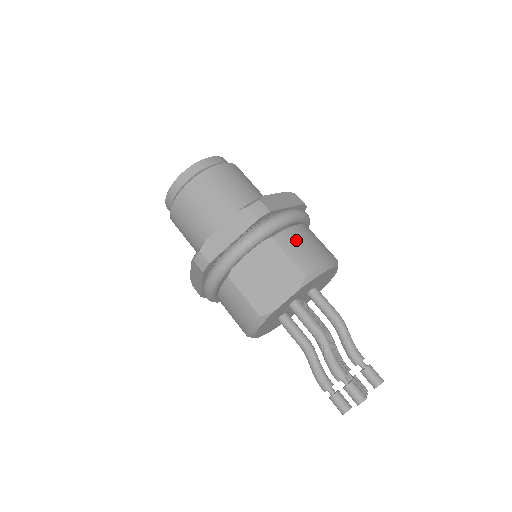
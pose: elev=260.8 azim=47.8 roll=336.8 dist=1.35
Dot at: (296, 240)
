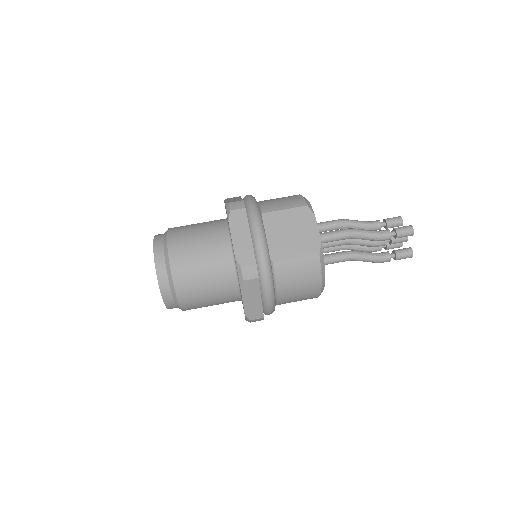
Dot at: (273, 202)
